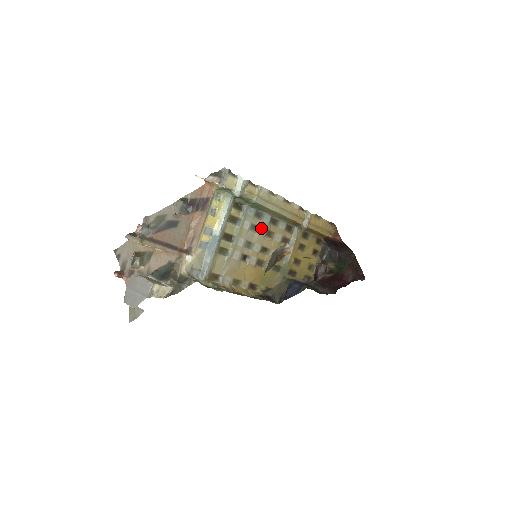
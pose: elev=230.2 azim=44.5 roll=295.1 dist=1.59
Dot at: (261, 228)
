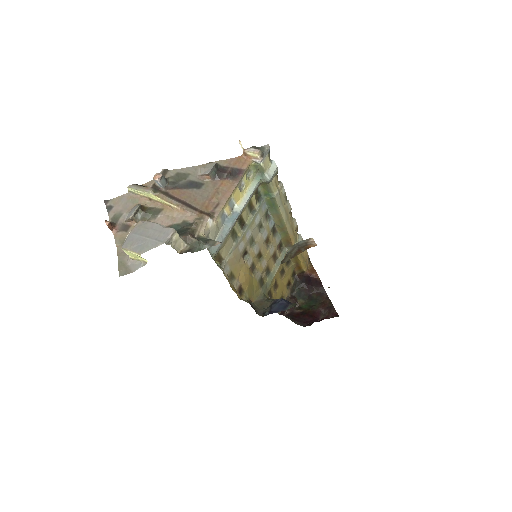
Dot at: (265, 230)
